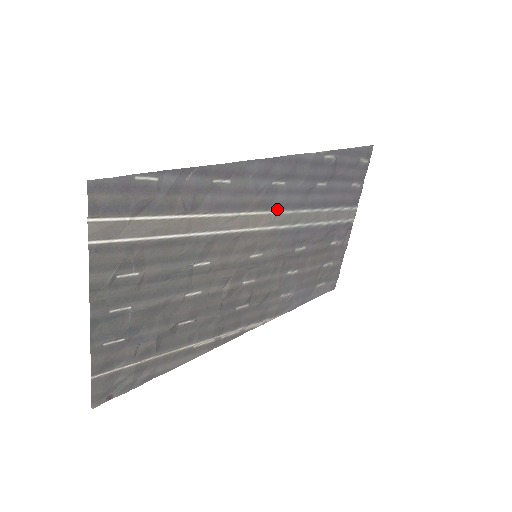
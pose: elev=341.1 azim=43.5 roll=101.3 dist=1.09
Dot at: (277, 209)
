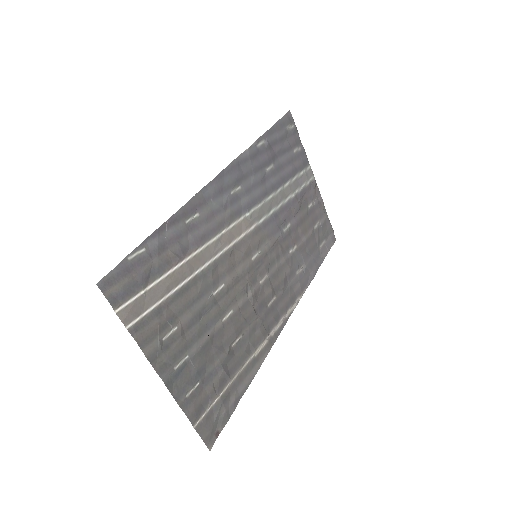
Dot at: (248, 210)
